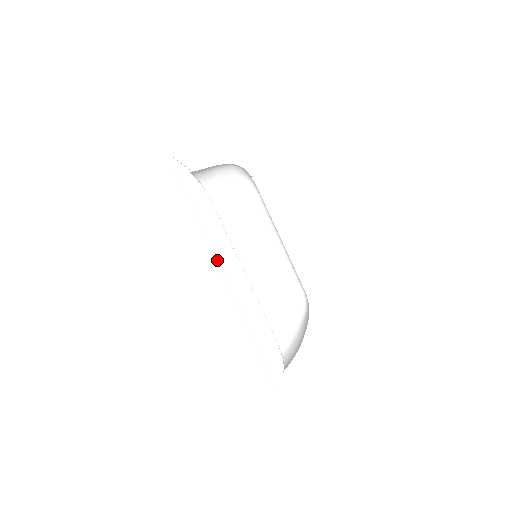
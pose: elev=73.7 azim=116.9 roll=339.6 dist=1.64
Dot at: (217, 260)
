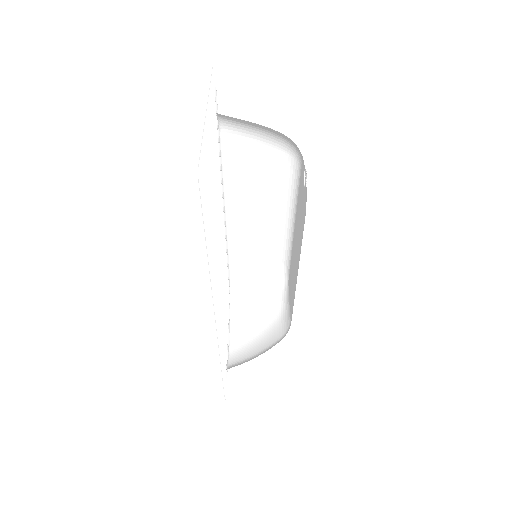
Dot at: (215, 313)
